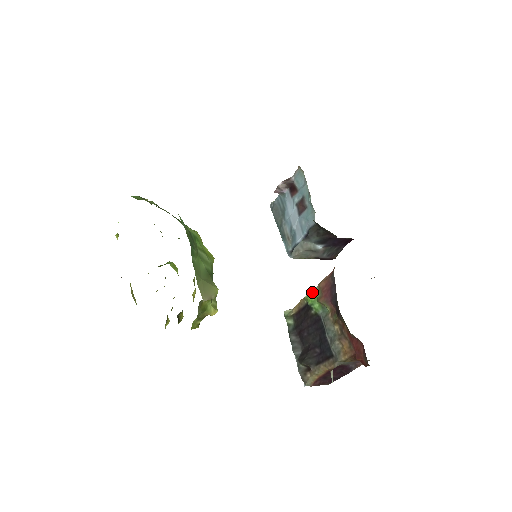
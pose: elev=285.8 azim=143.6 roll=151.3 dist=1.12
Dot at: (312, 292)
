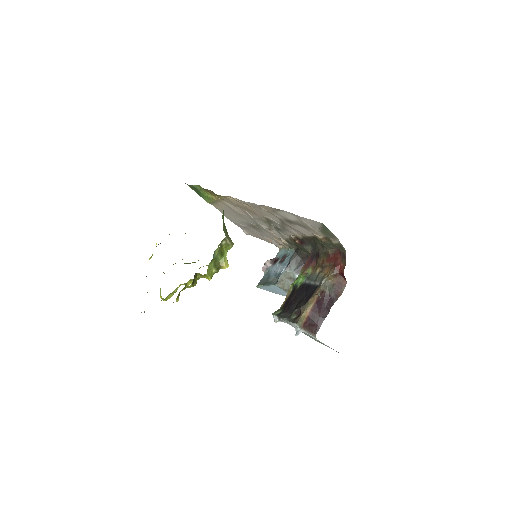
Dot at: (296, 279)
